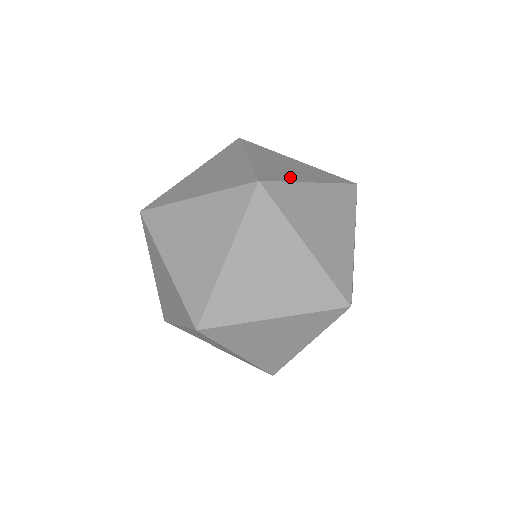
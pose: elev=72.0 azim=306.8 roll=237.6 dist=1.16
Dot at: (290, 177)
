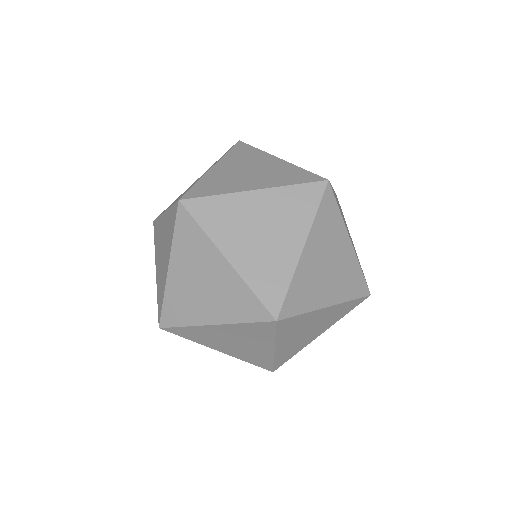
Dot at: occluded
